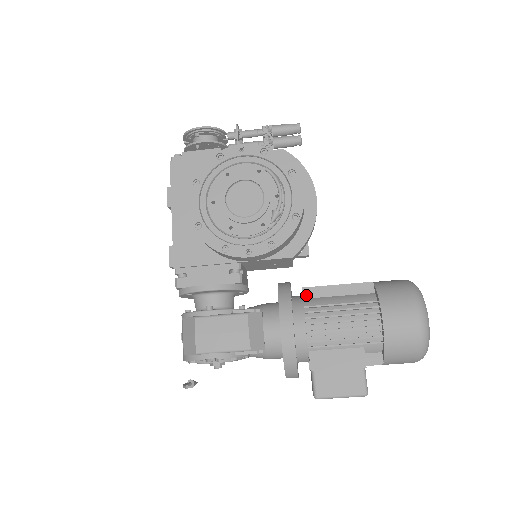
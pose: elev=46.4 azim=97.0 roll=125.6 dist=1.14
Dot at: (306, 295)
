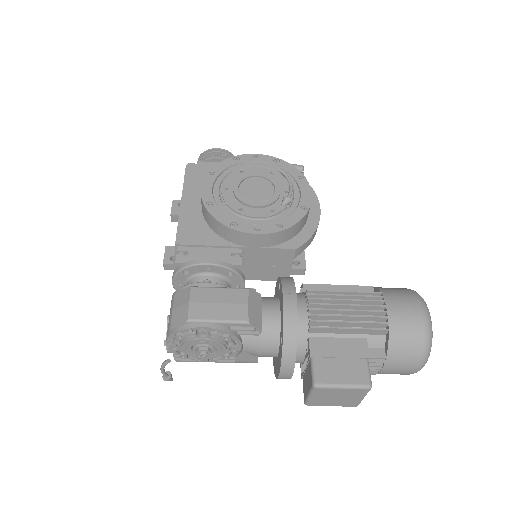
Dot at: (306, 289)
